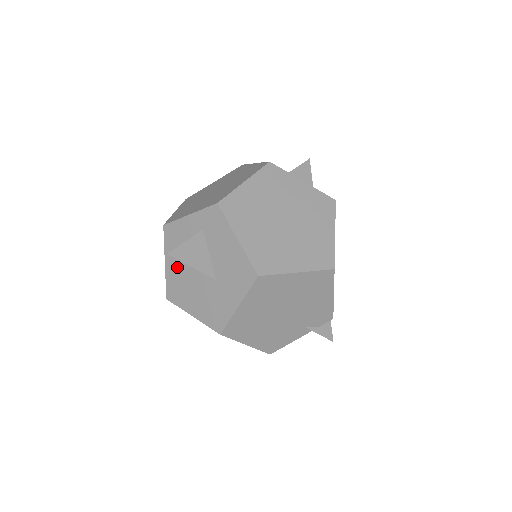
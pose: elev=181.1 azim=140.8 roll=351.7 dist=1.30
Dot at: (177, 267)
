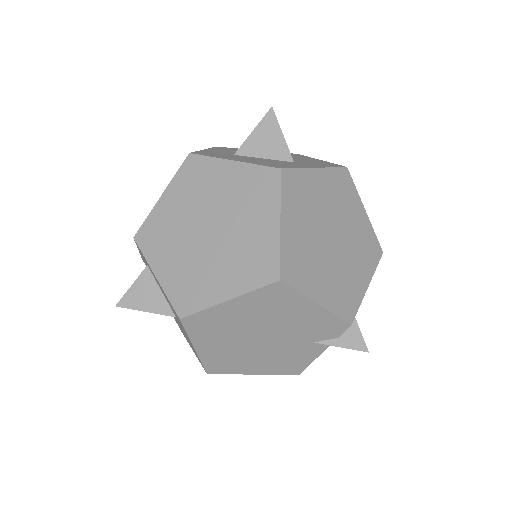
Dot at: occluded
